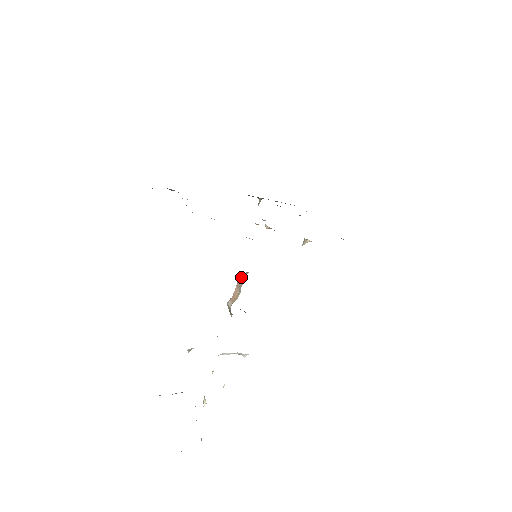
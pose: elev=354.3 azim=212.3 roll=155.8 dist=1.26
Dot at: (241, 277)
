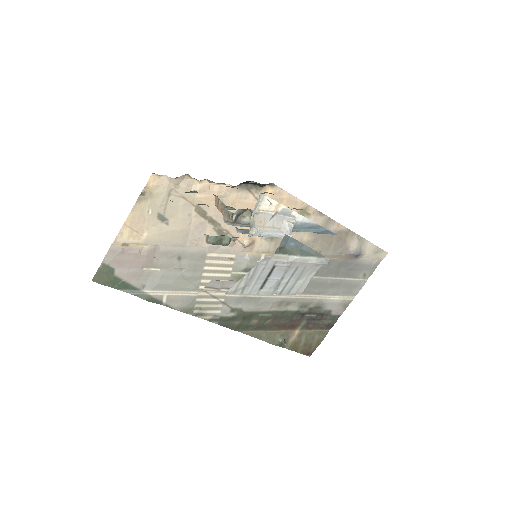
Dot at: (215, 202)
